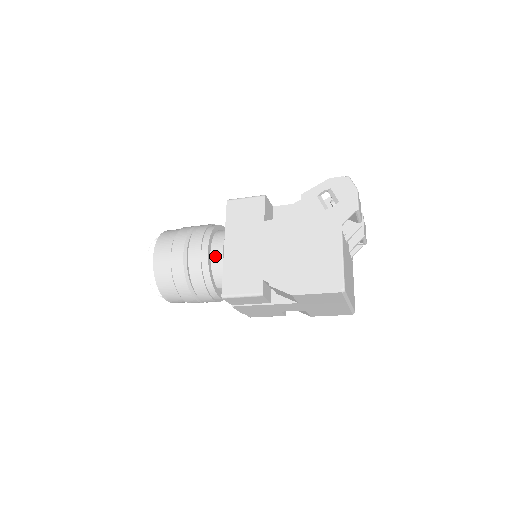
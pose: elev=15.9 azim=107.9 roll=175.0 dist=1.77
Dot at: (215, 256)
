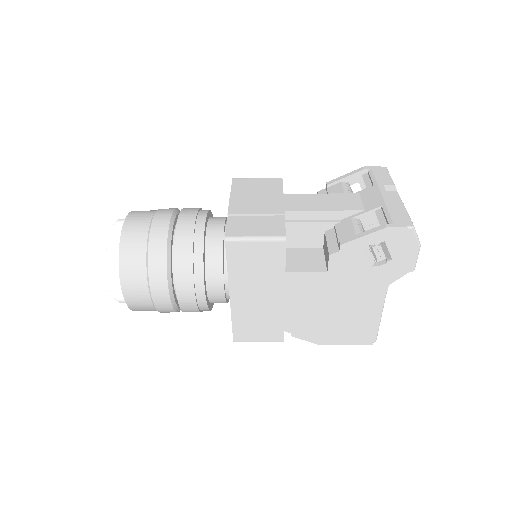
Dot at: (214, 295)
